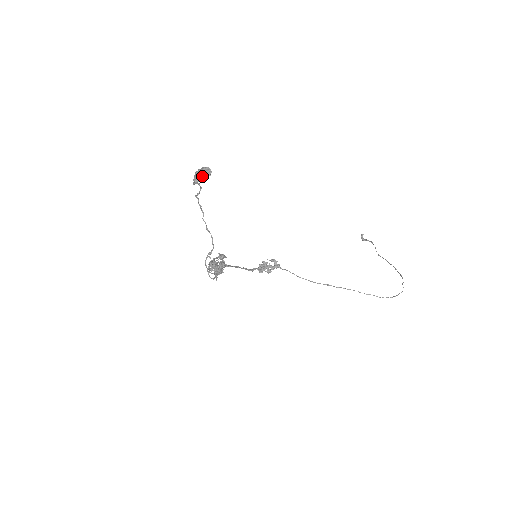
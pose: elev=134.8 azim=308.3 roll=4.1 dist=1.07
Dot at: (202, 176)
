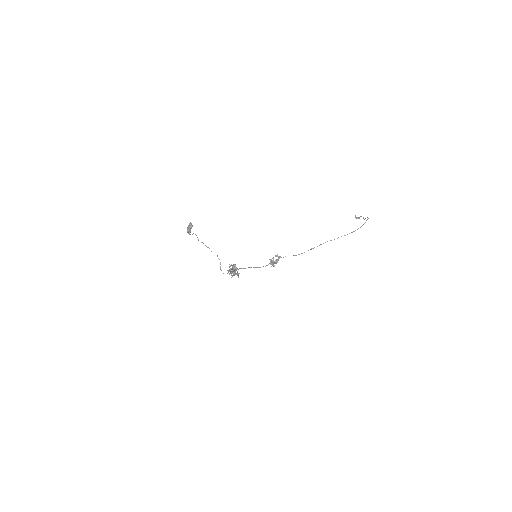
Dot at: (189, 228)
